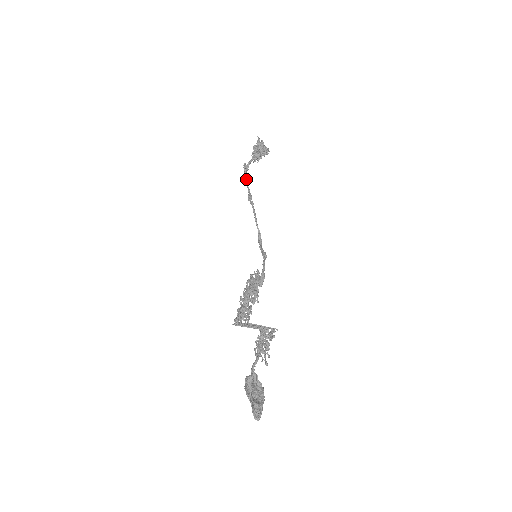
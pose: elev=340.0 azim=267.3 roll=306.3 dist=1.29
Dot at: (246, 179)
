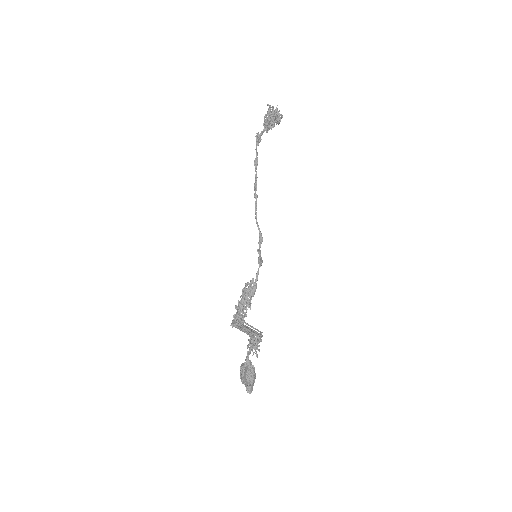
Dot at: (255, 159)
